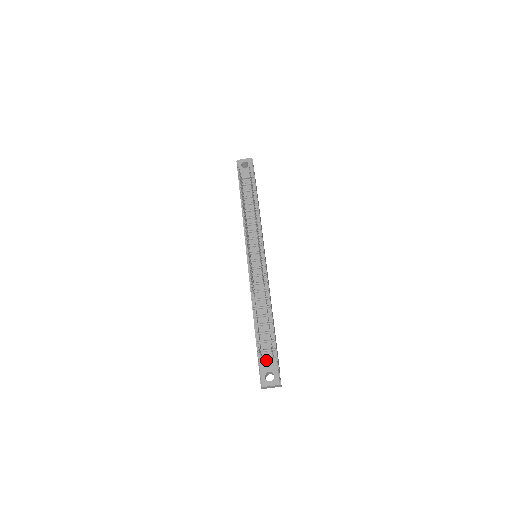
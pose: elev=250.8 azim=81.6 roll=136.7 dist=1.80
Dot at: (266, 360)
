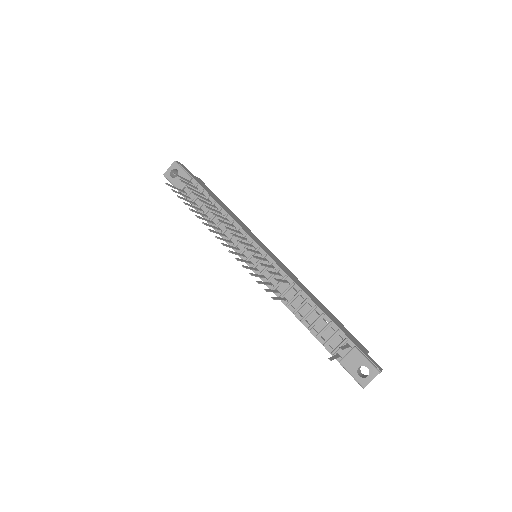
Dot at: (347, 357)
